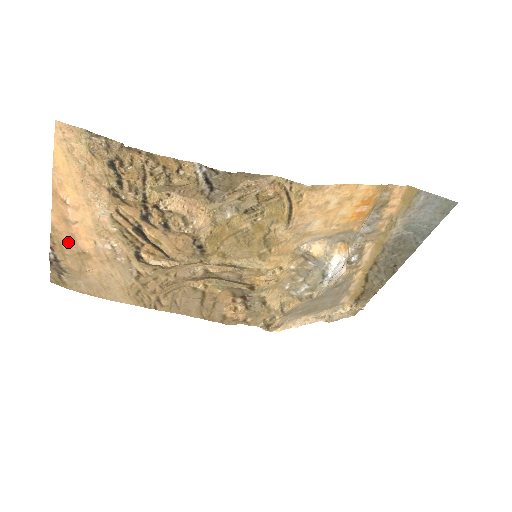
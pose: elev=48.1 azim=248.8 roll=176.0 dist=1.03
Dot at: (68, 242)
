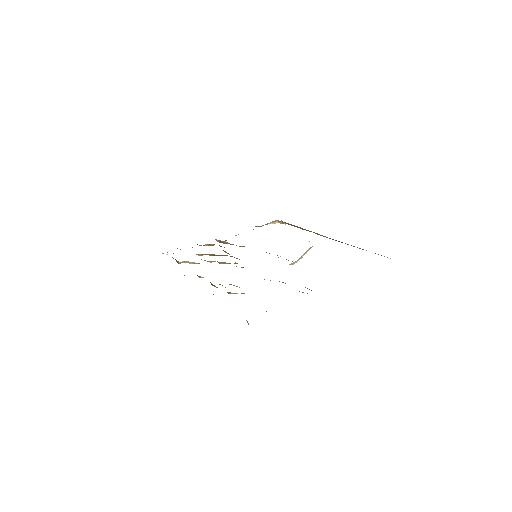
Dot at: occluded
